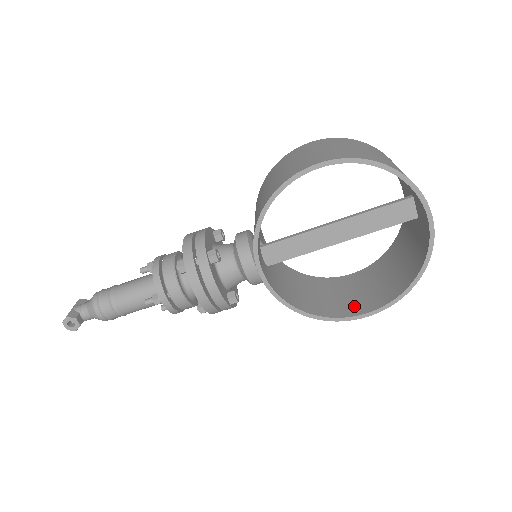
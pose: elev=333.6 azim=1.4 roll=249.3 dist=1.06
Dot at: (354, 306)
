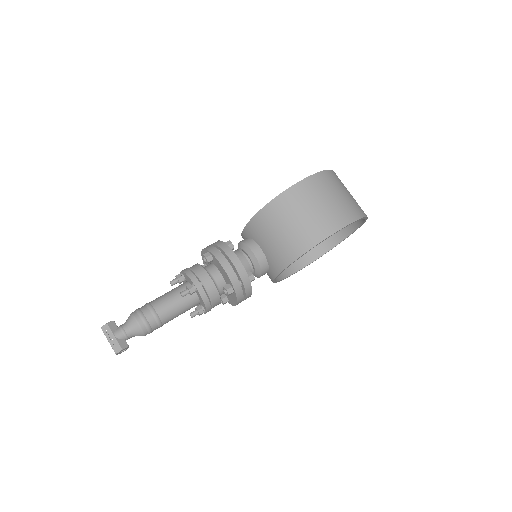
Dot at: (295, 261)
